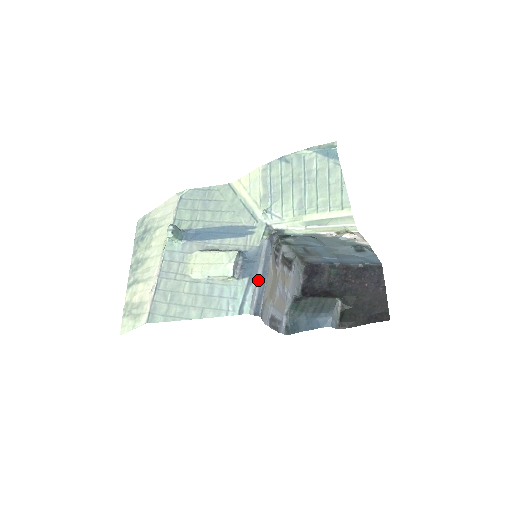
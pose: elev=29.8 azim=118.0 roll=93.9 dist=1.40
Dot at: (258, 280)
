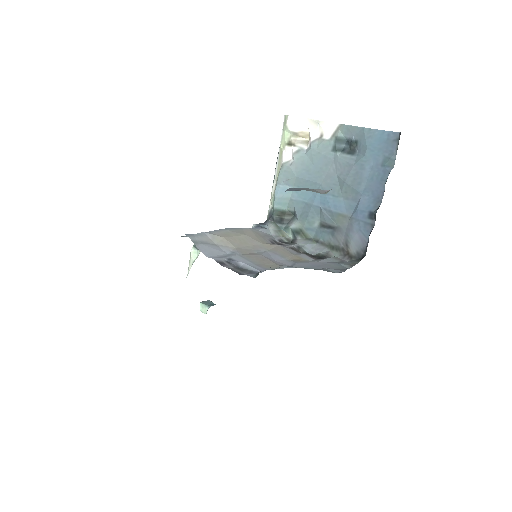
Dot at: occluded
